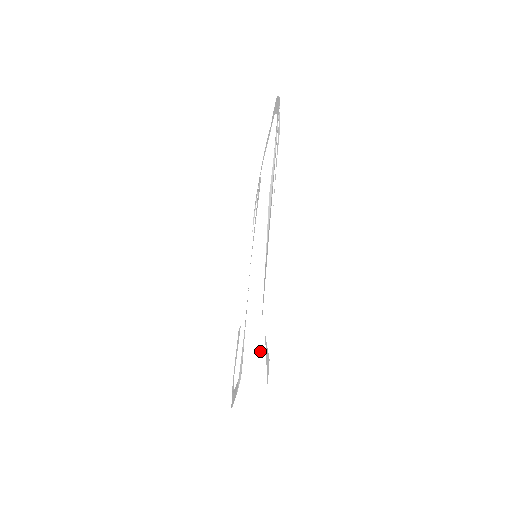
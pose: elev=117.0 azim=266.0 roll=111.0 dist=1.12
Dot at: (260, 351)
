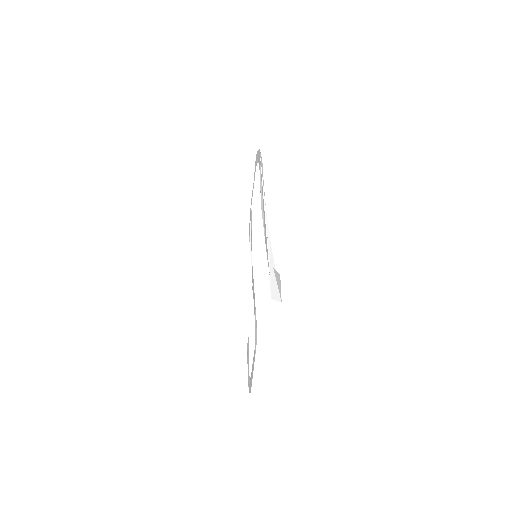
Dot at: (271, 284)
